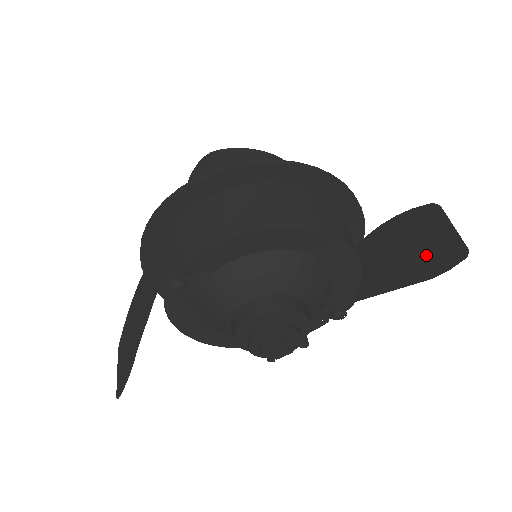
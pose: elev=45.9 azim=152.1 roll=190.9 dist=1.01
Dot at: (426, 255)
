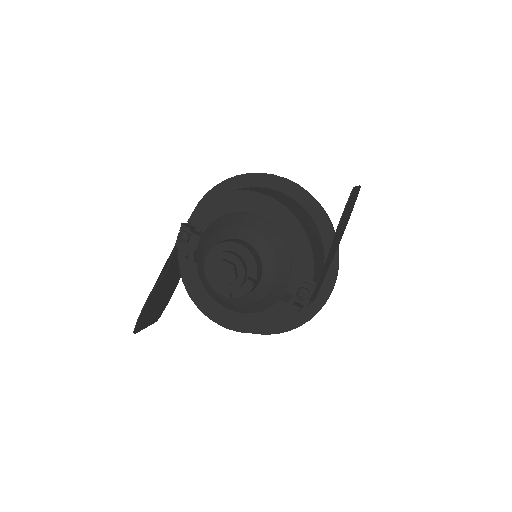
Dot at: occluded
